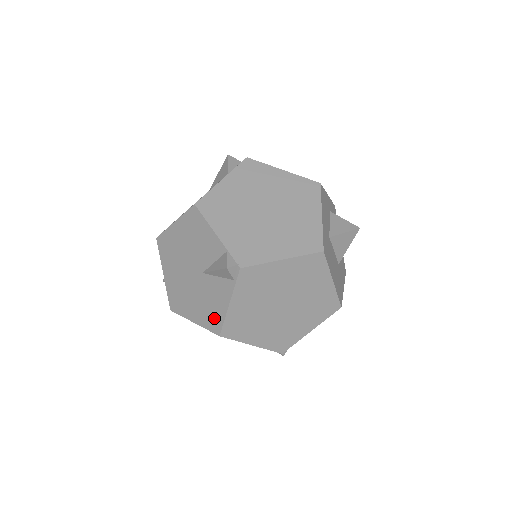
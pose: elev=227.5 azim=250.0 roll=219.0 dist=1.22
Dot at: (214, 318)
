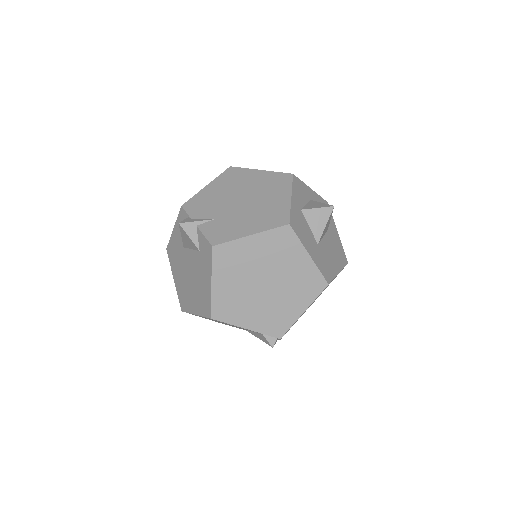
Dot at: occluded
